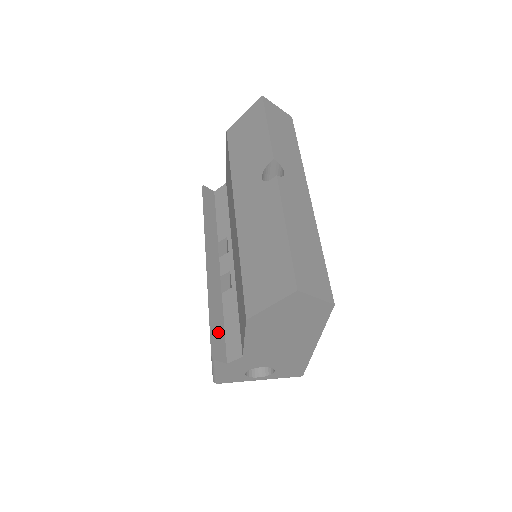
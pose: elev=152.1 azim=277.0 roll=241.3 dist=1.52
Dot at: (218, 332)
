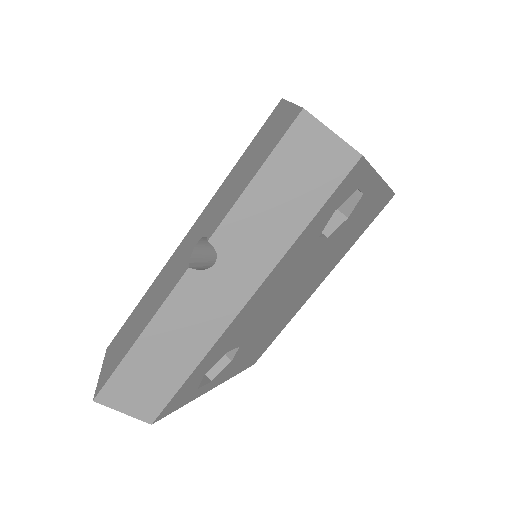
Dot at: occluded
